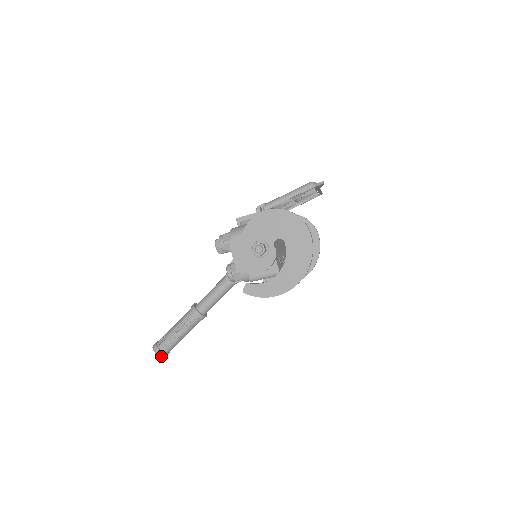
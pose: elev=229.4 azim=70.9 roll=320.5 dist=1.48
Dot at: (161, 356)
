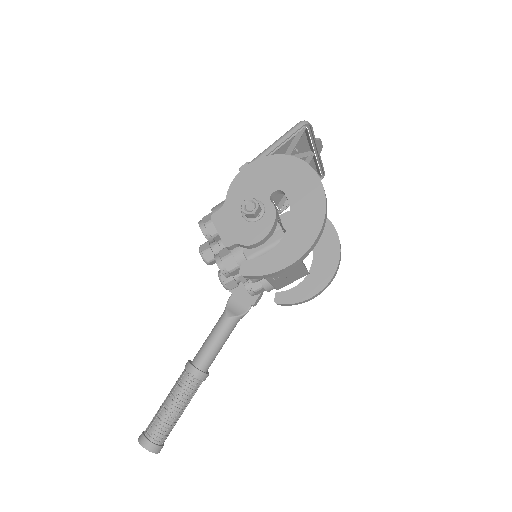
Dot at: (151, 449)
